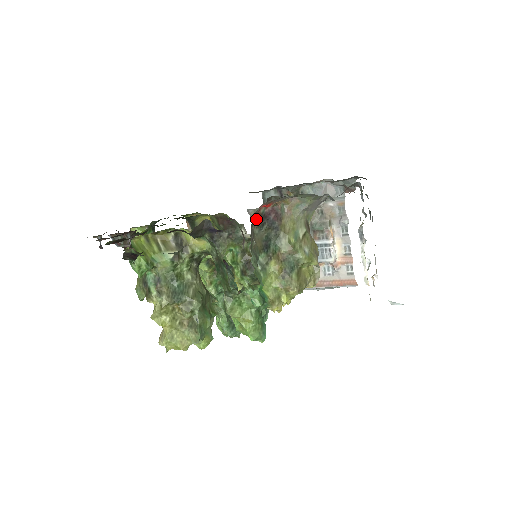
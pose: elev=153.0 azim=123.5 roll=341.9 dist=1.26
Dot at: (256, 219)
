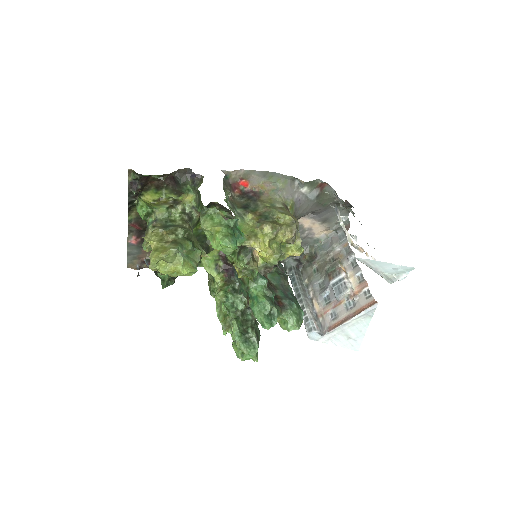
Dot at: (236, 191)
